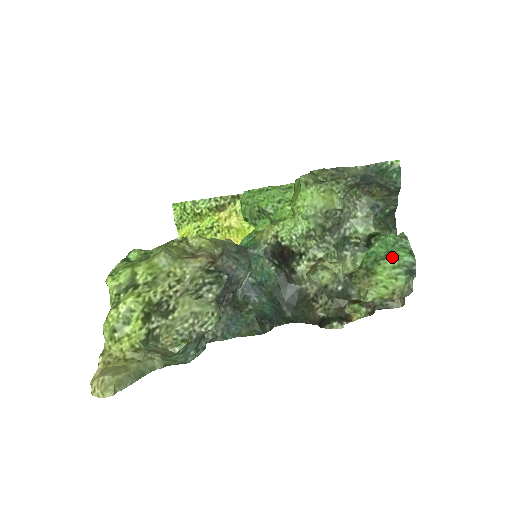
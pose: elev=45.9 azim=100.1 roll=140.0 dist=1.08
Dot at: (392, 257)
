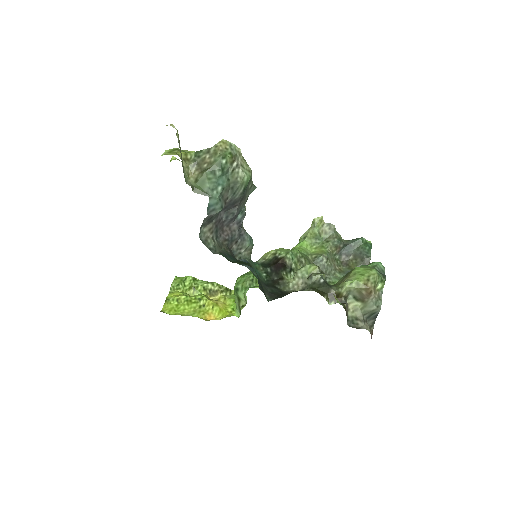
Dot at: (367, 265)
